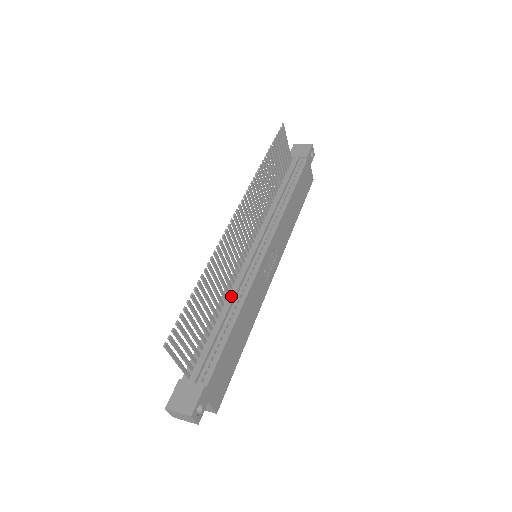
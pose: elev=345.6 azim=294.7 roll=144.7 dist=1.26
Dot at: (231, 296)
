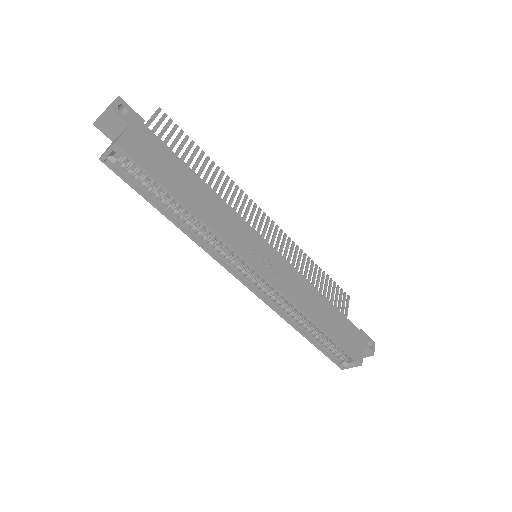
Dot at: occluded
